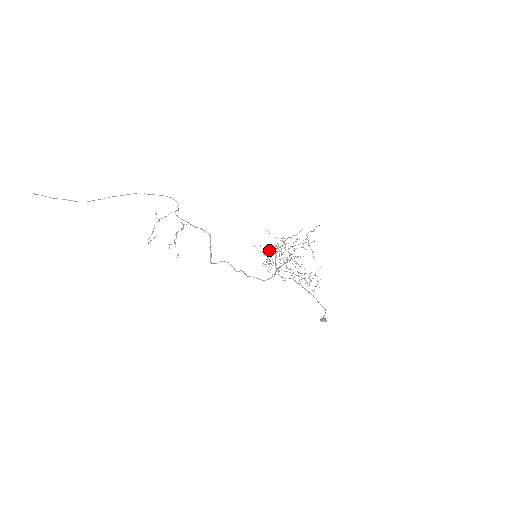
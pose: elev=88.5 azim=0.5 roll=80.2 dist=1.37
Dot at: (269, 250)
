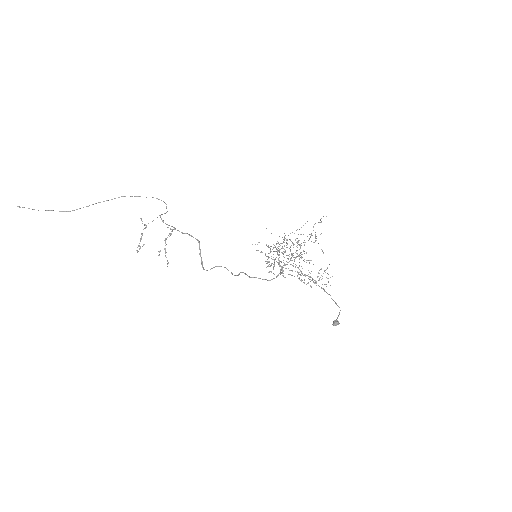
Dot at: (270, 248)
